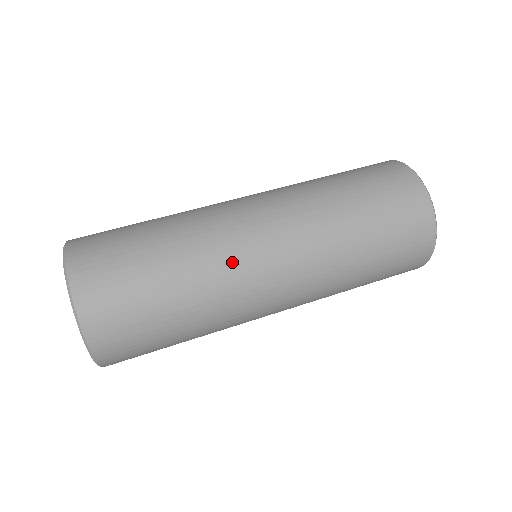
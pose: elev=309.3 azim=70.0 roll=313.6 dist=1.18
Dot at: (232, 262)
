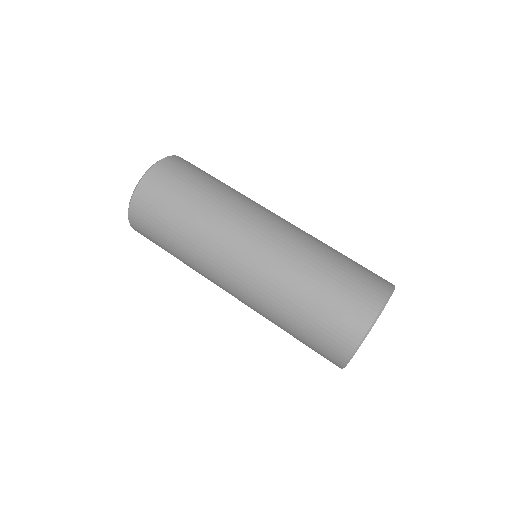
Dot at: (238, 213)
